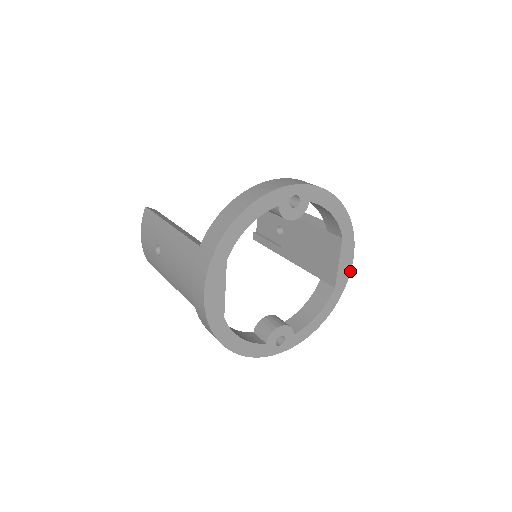
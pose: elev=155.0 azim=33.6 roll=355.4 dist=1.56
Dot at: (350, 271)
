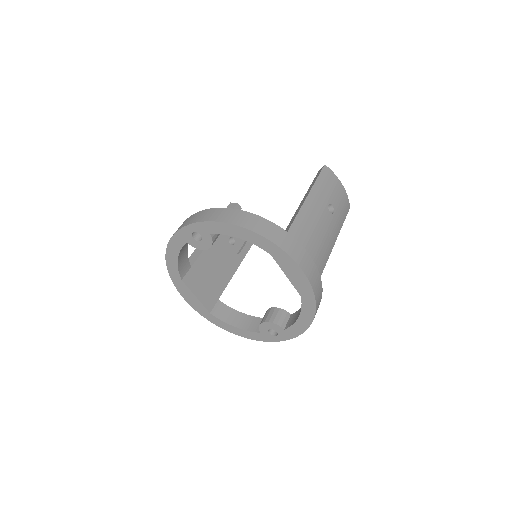
Dot at: (309, 281)
